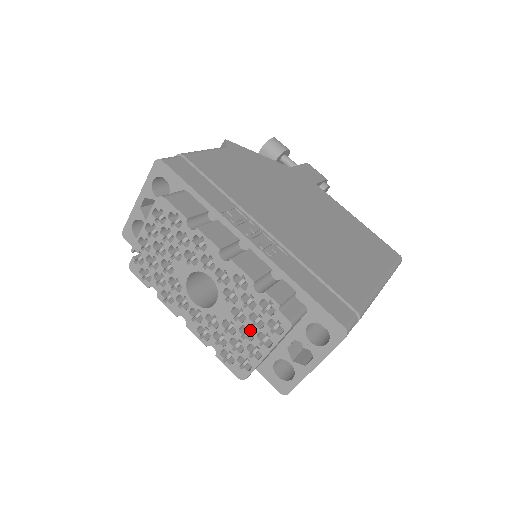
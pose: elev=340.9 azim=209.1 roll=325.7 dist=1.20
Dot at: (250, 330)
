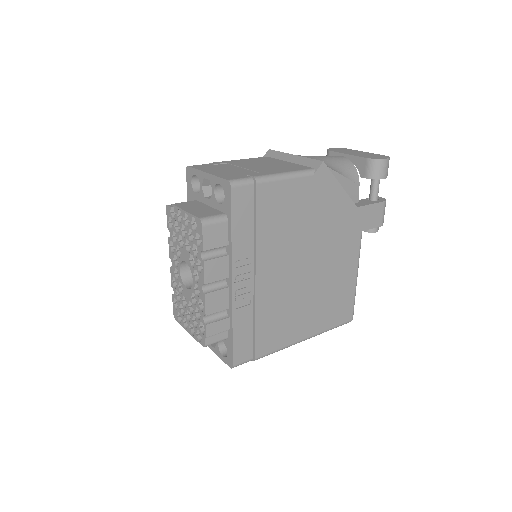
Dot at: occluded
